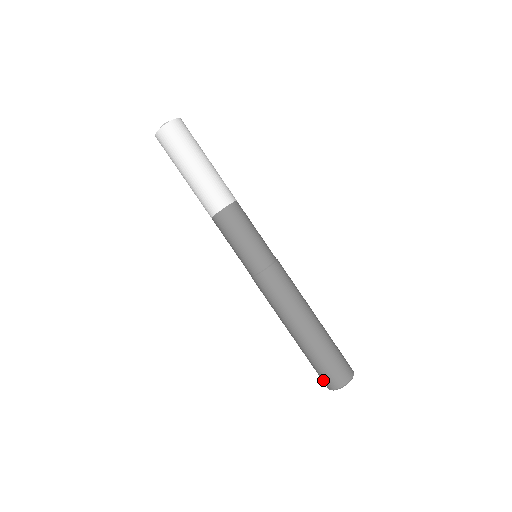
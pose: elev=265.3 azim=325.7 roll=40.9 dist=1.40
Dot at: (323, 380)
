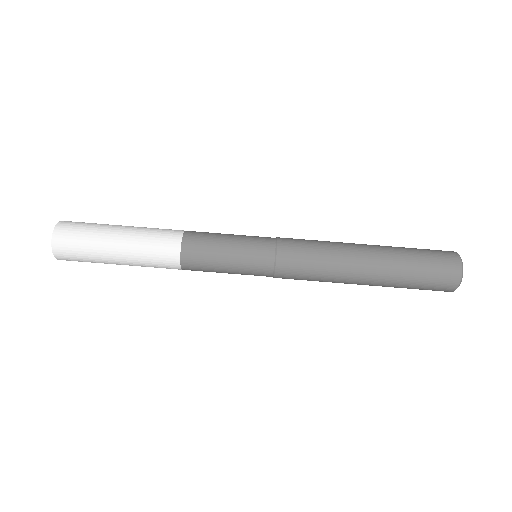
Dot at: occluded
